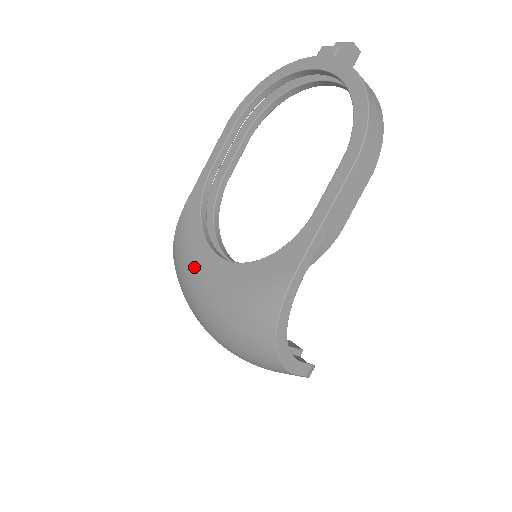
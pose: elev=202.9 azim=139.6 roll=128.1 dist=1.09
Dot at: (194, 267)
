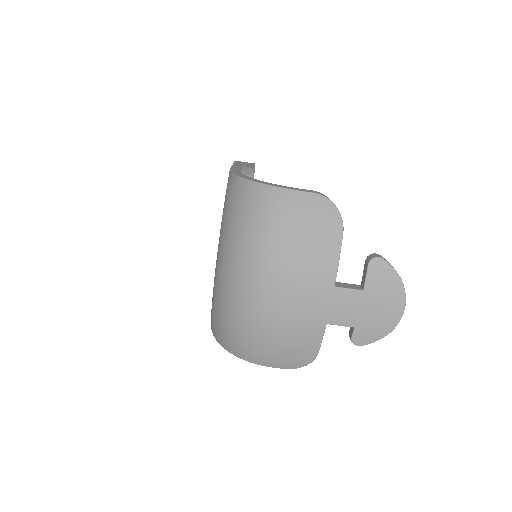
Dot at: (214, 287)
